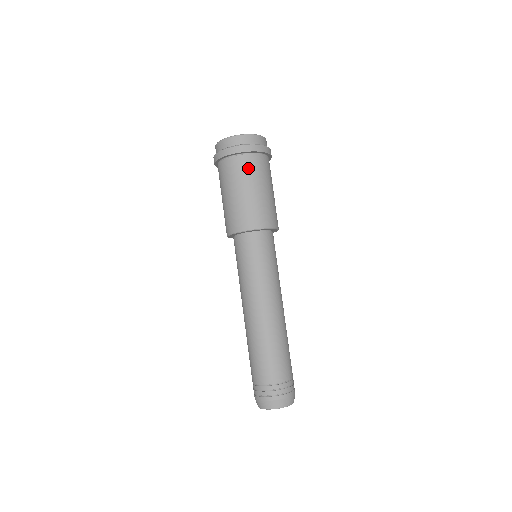
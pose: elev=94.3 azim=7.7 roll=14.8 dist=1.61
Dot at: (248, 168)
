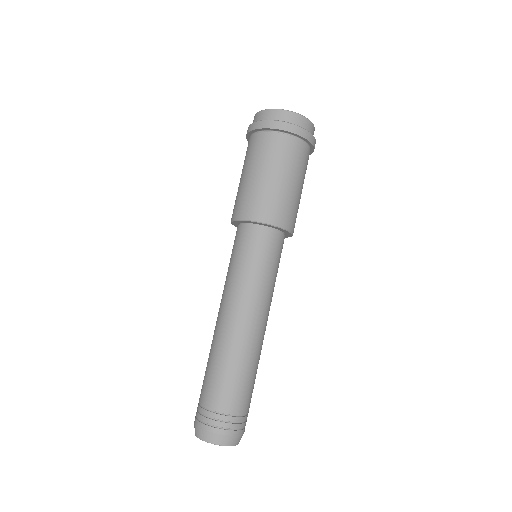
Dot at: (281, 150)
